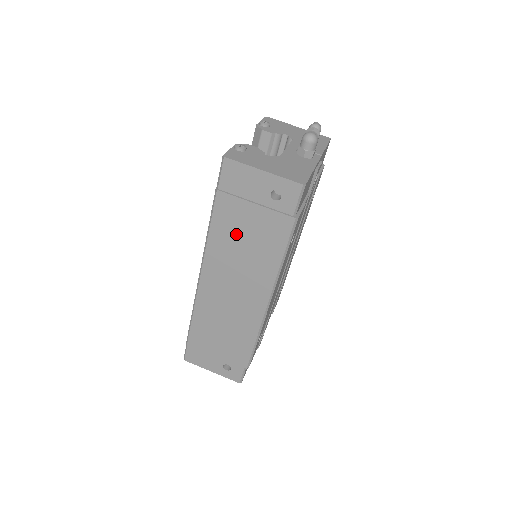
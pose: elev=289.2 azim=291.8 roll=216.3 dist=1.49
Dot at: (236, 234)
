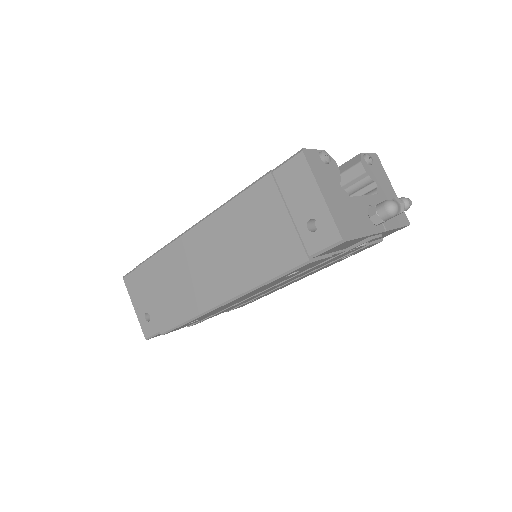
Dot at: (251, 223)
